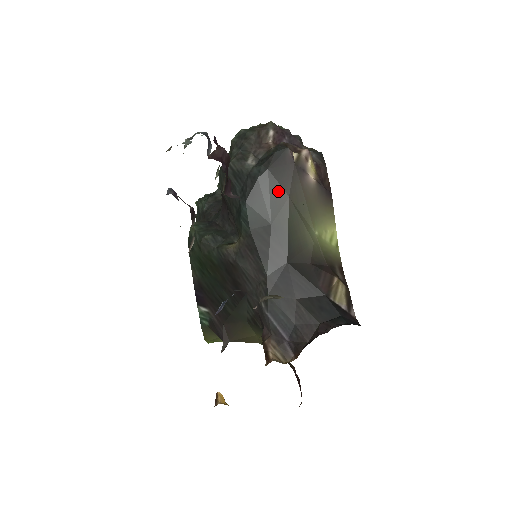
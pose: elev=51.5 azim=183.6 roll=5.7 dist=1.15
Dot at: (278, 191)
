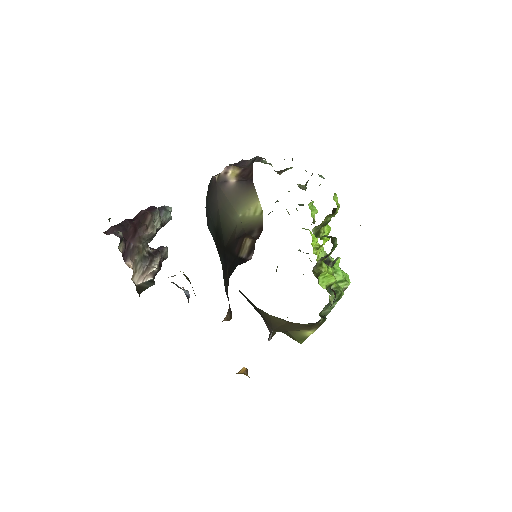
Dot at: (213, 207)
